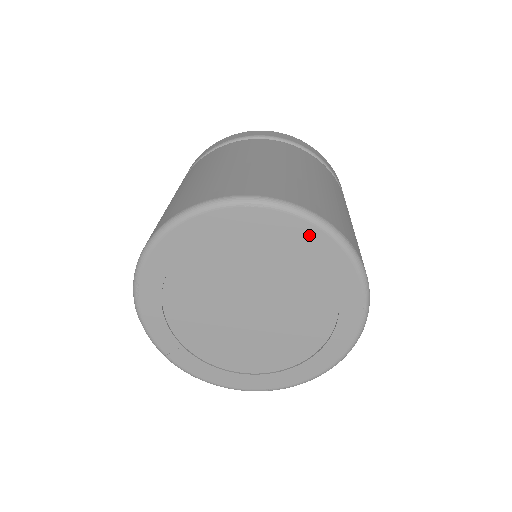
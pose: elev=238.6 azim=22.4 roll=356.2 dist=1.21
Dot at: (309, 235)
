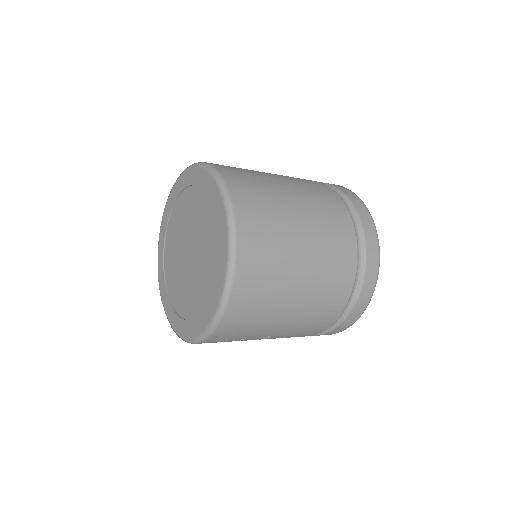
Dot at: (192, 176)
